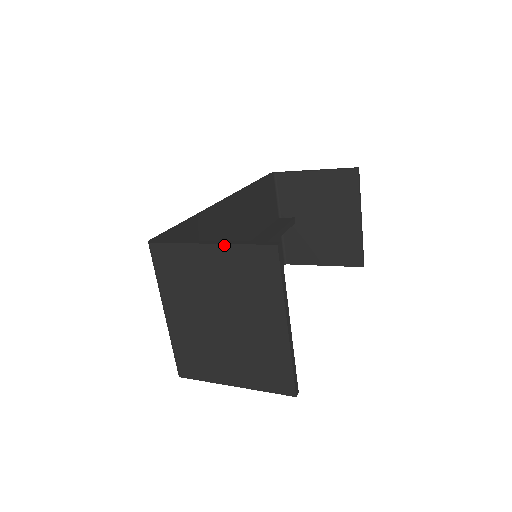
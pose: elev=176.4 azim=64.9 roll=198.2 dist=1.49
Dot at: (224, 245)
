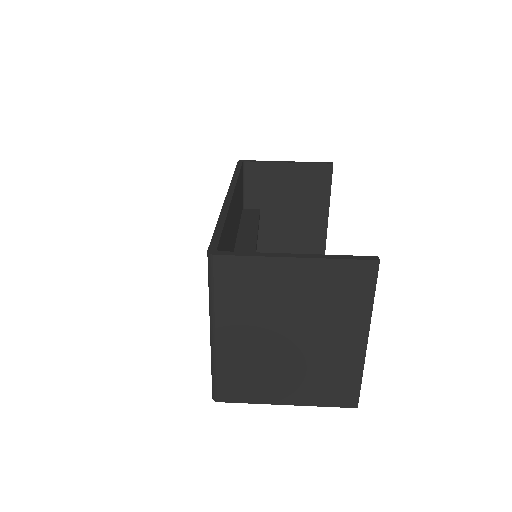
Dot at: (315, 259)
